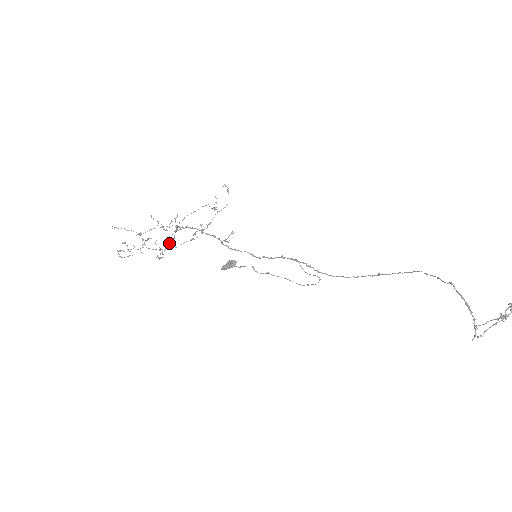
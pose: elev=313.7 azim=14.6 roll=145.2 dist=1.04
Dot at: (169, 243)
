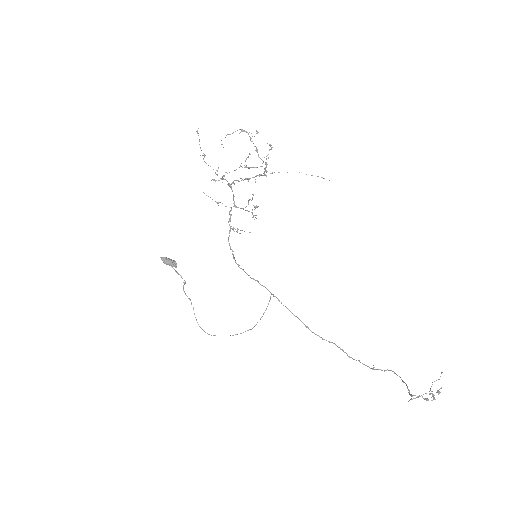
Dot at: (266, 170)
